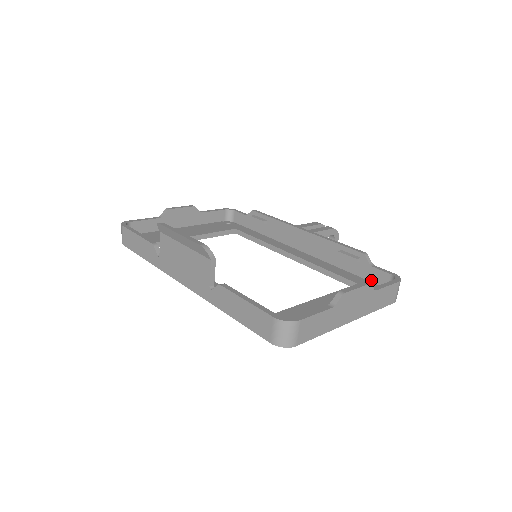
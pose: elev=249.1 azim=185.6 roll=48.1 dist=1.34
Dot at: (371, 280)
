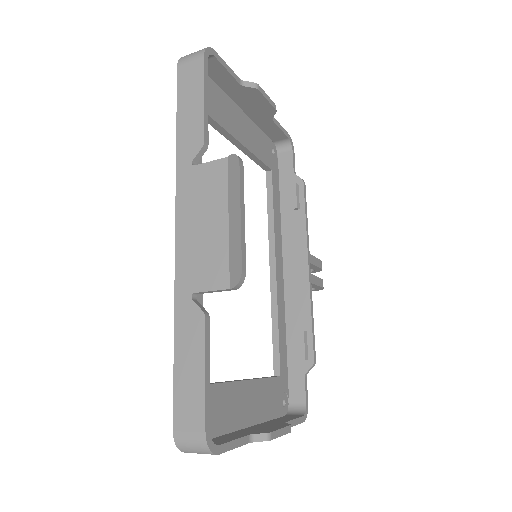
Dot at: (290, 380)
